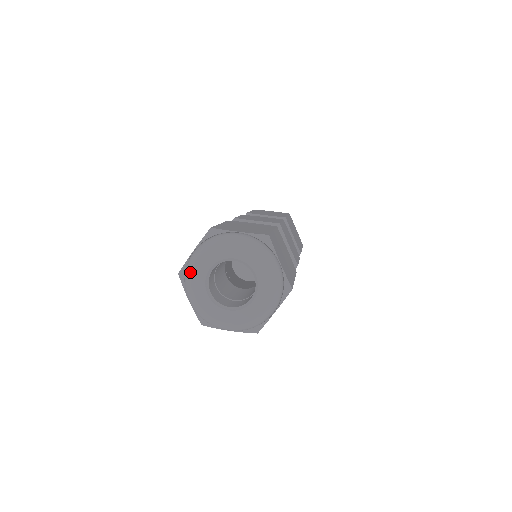
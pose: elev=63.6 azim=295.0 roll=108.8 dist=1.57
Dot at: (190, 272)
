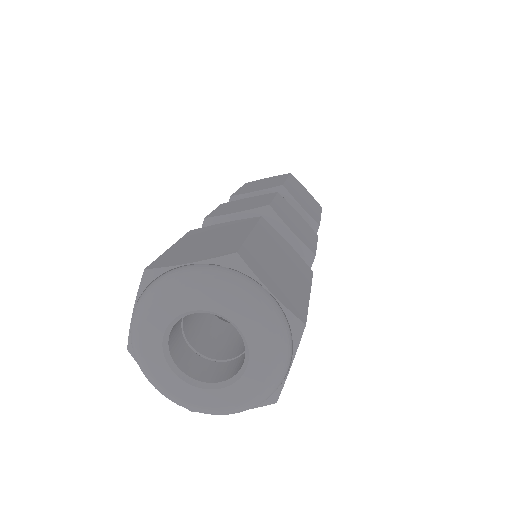
Dot at: (162, 292)
